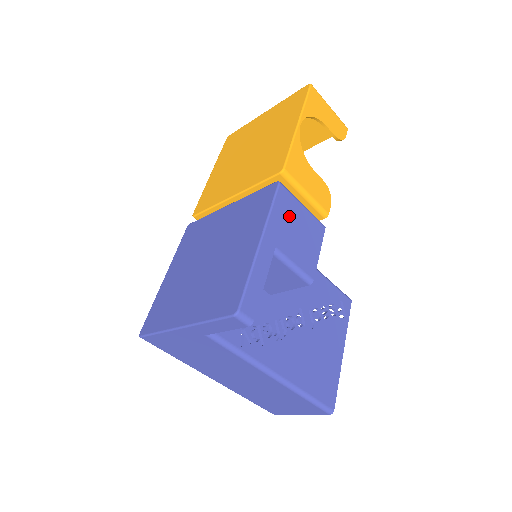
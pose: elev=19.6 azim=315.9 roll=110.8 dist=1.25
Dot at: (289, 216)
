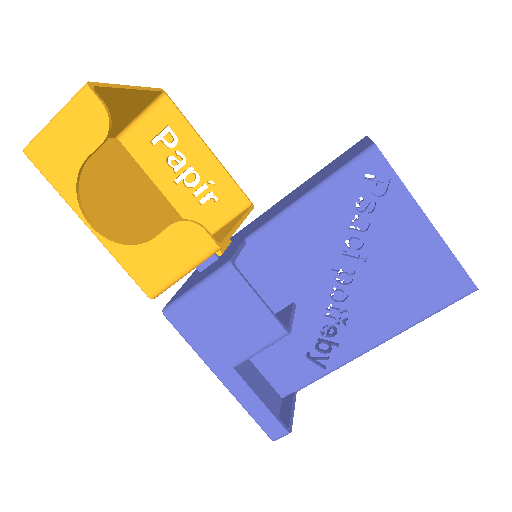
Dot at: (204, 325)
